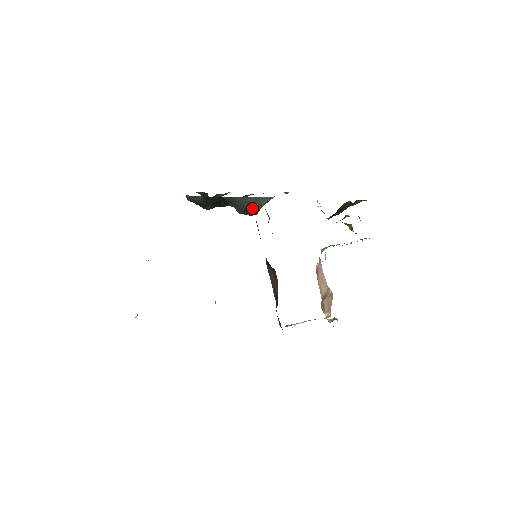
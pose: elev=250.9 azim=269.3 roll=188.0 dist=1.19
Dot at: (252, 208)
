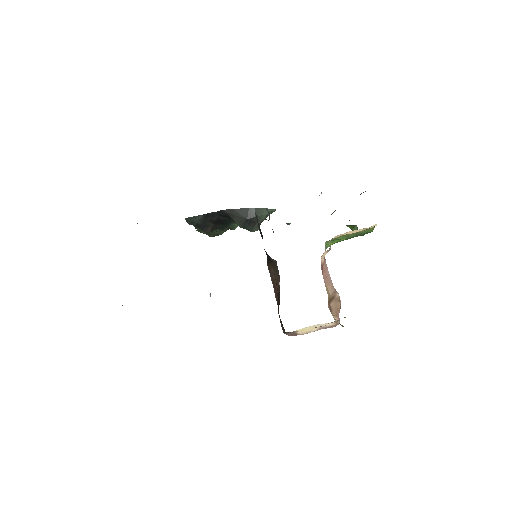
Dot at: (253, 220)
